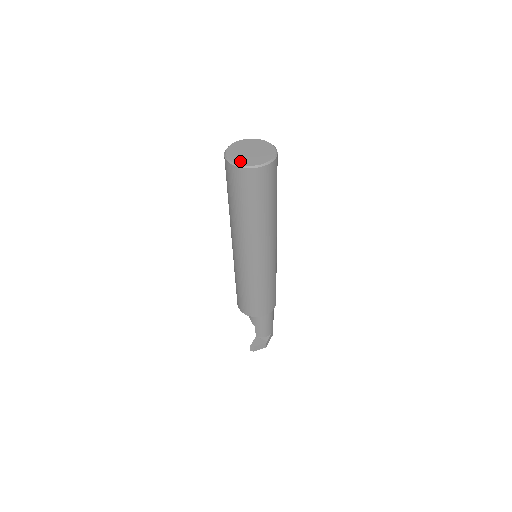
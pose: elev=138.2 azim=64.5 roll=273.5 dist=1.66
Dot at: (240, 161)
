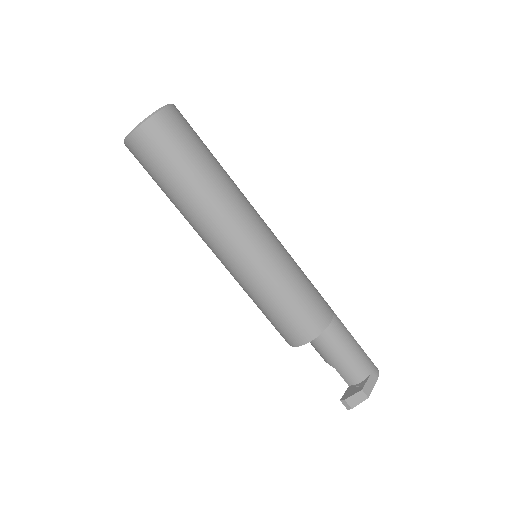
Dot at: occluded
